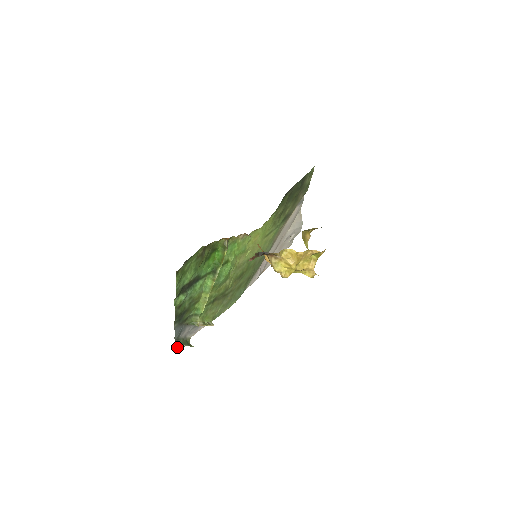
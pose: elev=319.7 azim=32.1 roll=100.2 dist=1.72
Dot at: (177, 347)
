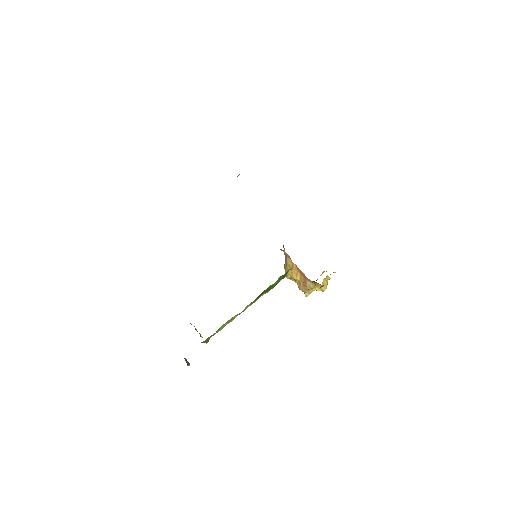
Dot at: occluded
